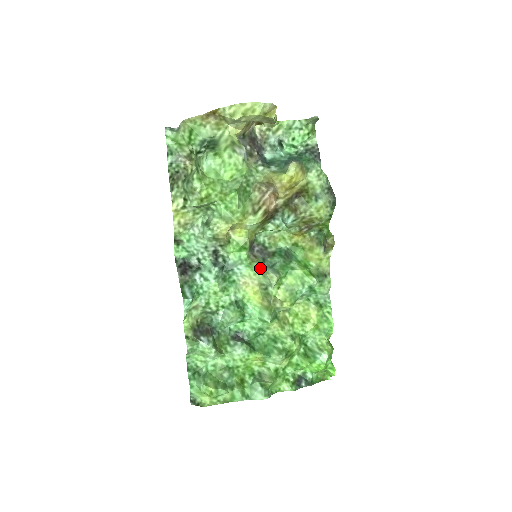
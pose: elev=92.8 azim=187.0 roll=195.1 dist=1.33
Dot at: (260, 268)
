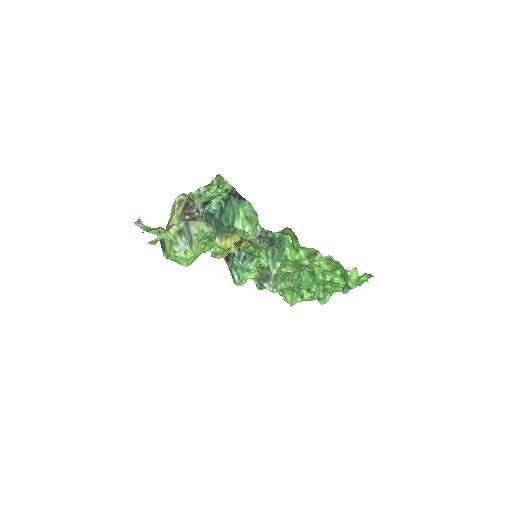
Dot at: (265, 260)
